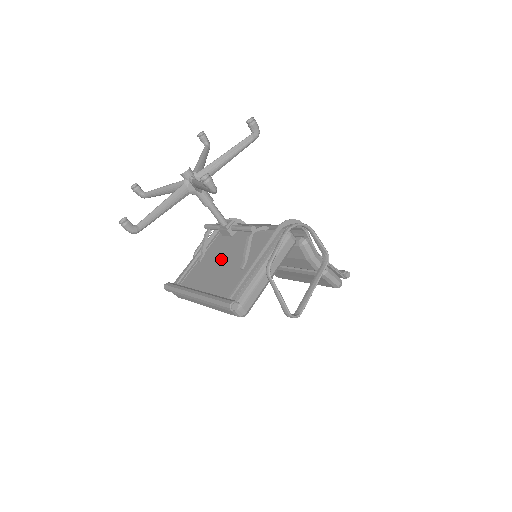
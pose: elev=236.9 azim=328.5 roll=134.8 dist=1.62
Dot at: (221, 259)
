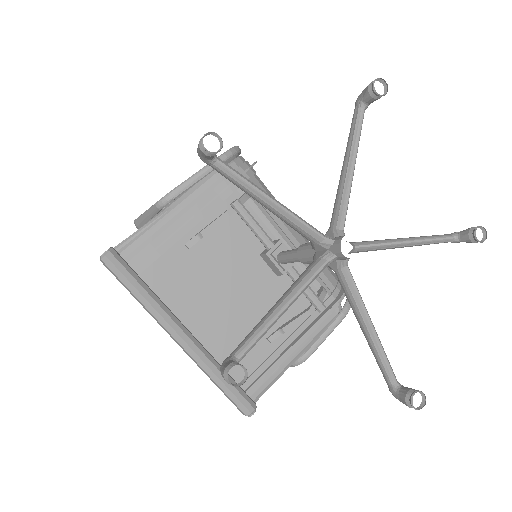
Dot at: (232, 279)
